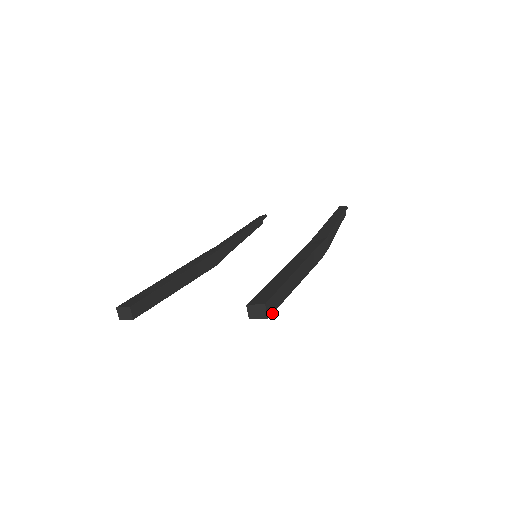
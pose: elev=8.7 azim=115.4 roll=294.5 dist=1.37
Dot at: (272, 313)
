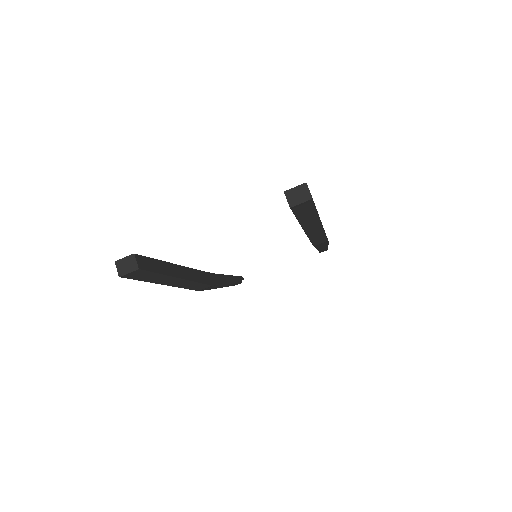
Dot at: (313, 202)
